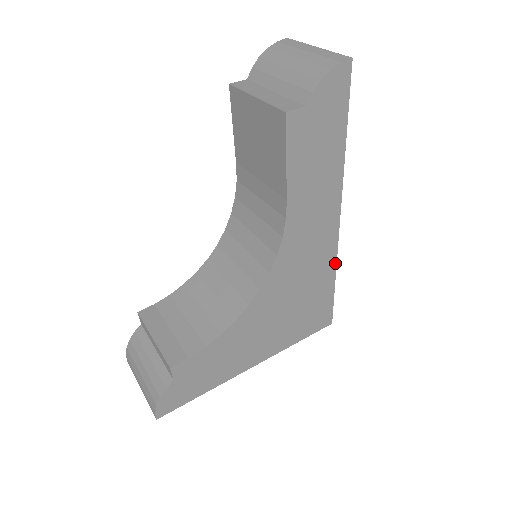
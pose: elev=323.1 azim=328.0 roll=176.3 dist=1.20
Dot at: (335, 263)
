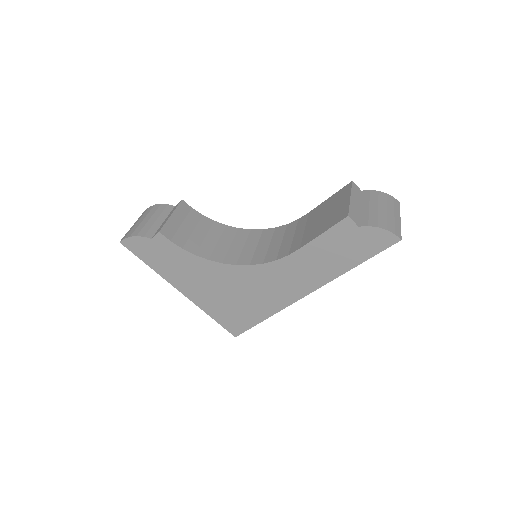
Dot at: (277, 311)
